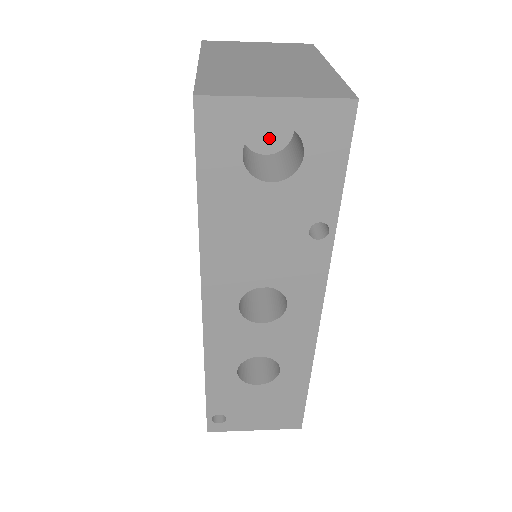
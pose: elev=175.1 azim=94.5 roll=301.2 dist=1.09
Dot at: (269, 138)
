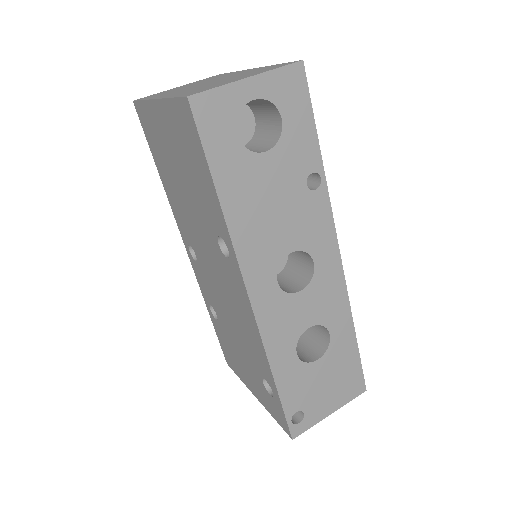
Dot at: (239, 132)
